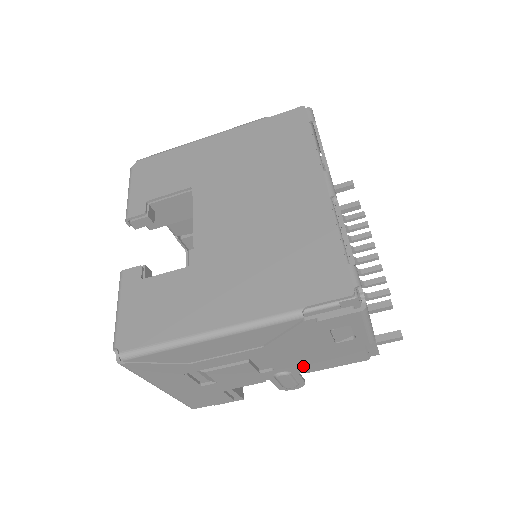
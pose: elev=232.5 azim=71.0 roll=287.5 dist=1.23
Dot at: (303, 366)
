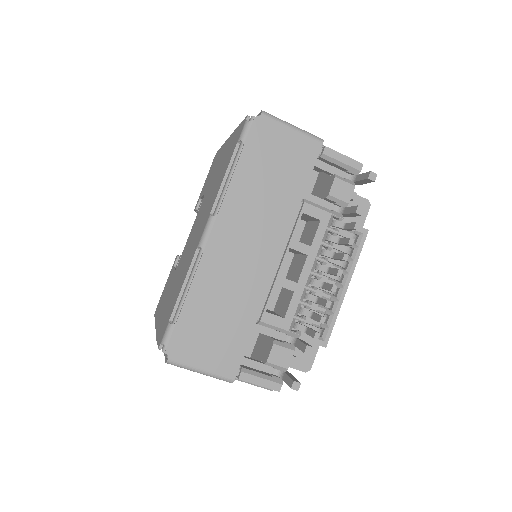
Dot at: occluded
